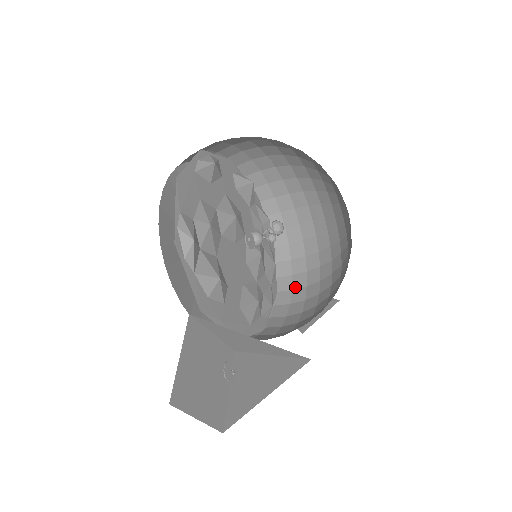
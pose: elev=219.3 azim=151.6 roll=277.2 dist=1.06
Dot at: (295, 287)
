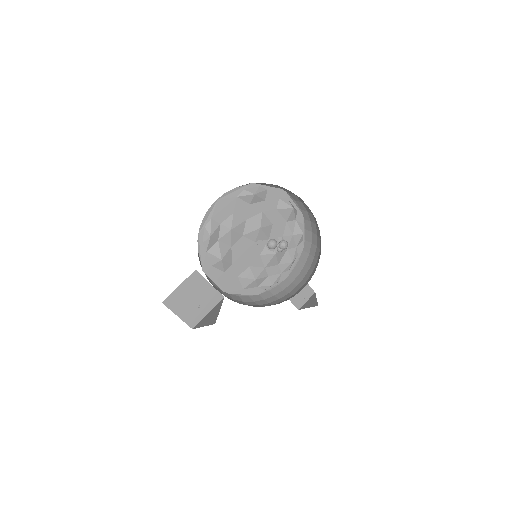
Dot at: (294, 282)
